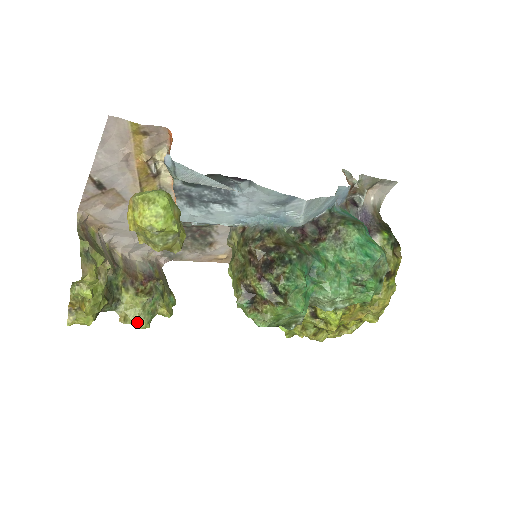
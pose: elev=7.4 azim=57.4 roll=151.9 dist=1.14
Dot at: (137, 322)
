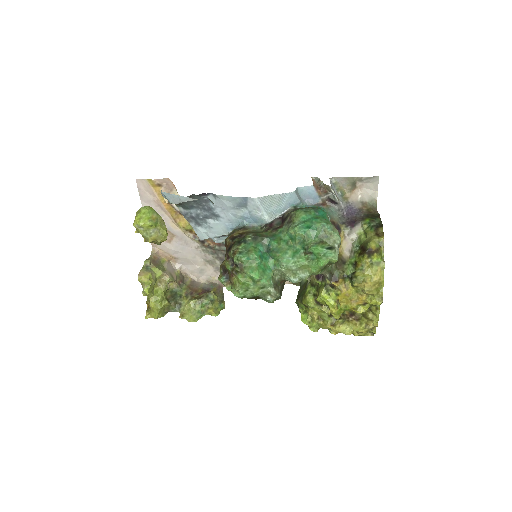
Dot at: (190, 318)
